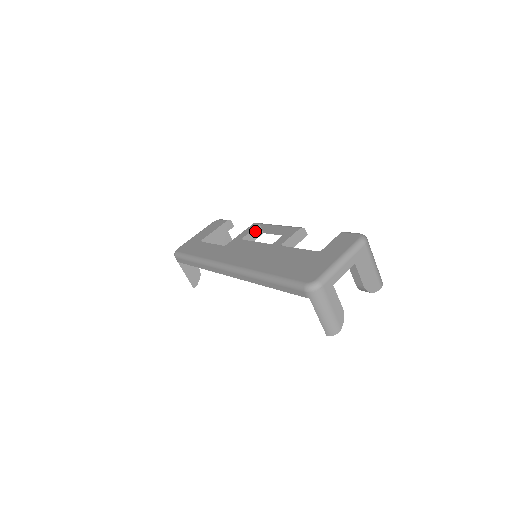
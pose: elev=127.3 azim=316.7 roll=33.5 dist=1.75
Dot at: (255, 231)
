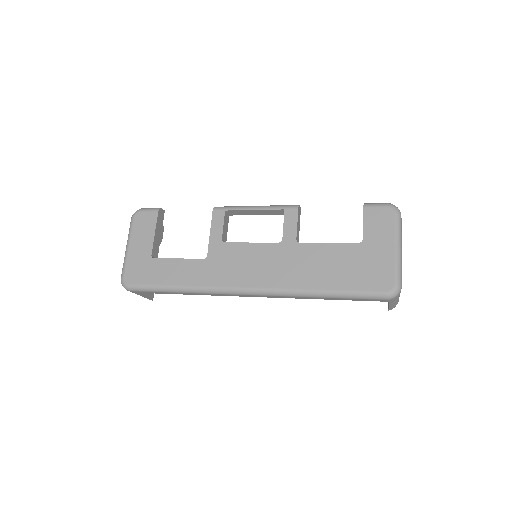
Dot at: (225, 221)
